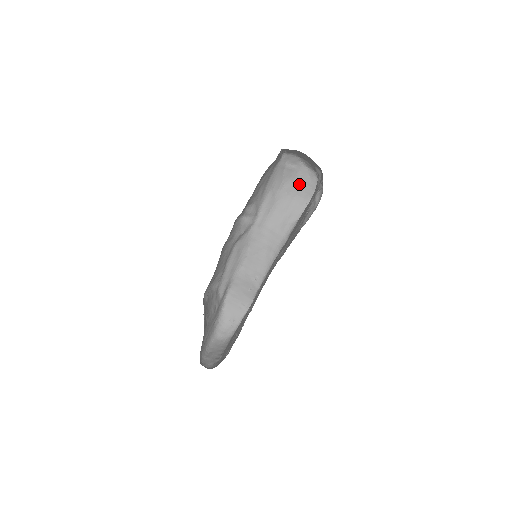
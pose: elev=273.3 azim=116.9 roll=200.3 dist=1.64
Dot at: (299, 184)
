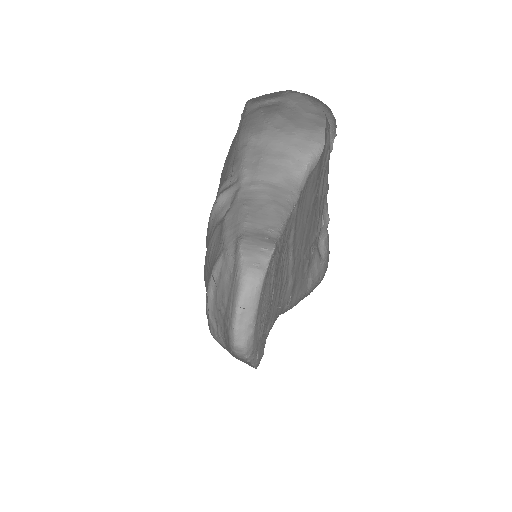
Dot at: (295, 115)
